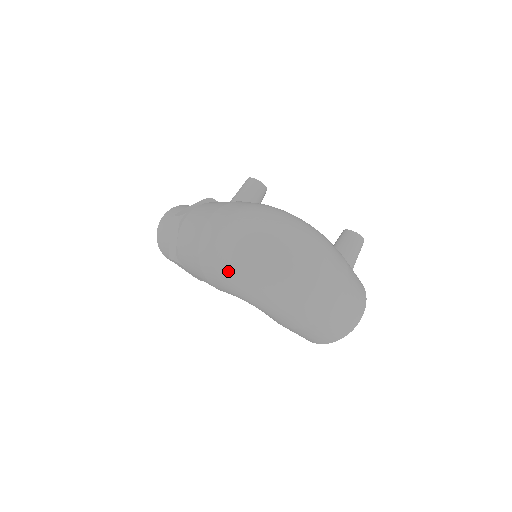
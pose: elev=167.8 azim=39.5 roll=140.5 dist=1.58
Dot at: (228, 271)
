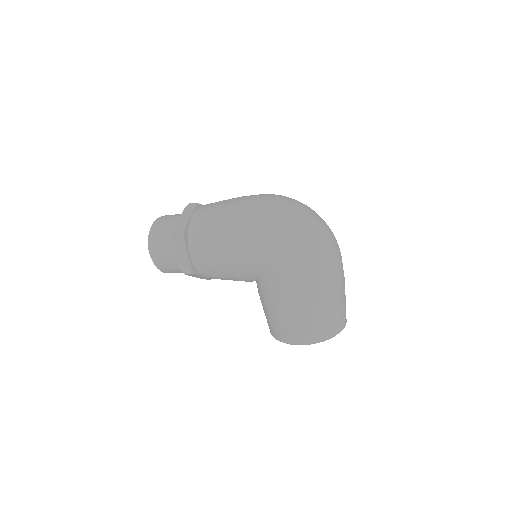
Dot at: (264, 220)
